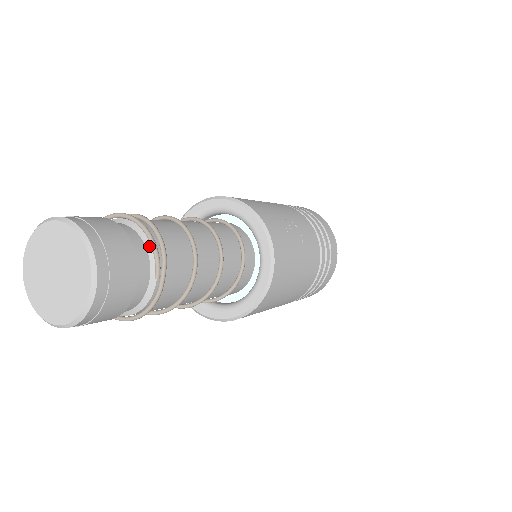
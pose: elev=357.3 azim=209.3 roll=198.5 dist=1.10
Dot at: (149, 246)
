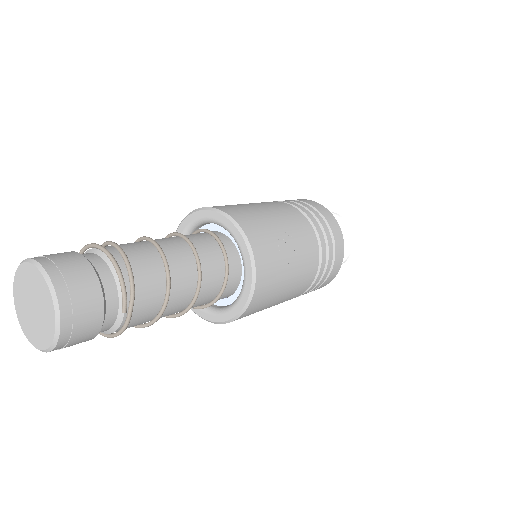
Dot at: (119, 283)
